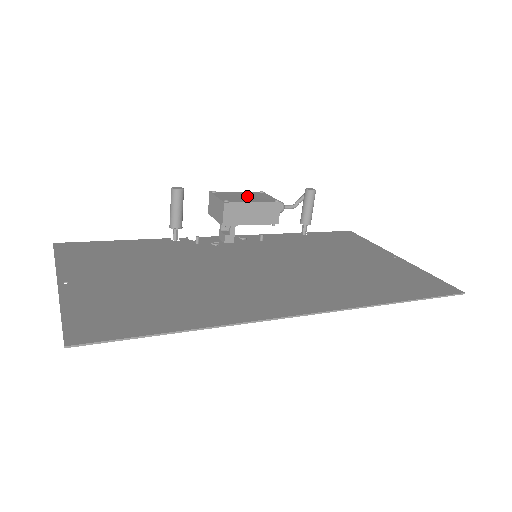
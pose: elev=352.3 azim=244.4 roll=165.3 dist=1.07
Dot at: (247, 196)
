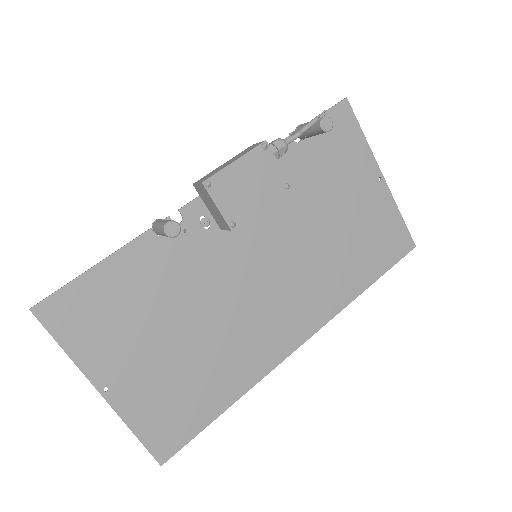
Dot at: (251, 182)
